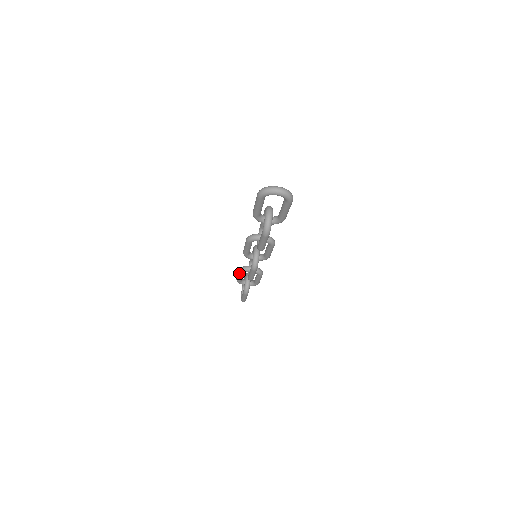
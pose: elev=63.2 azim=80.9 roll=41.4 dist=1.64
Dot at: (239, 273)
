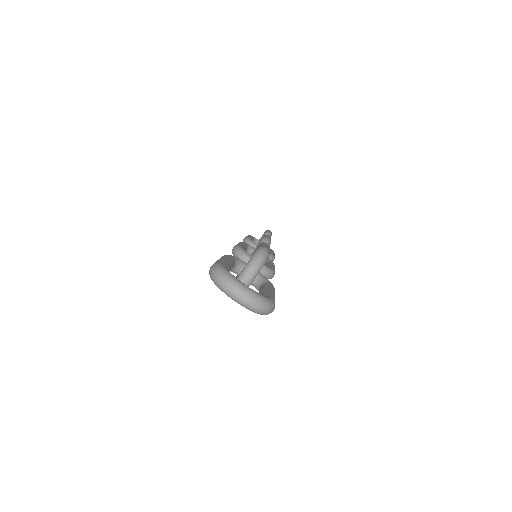
Dot at: occluded
